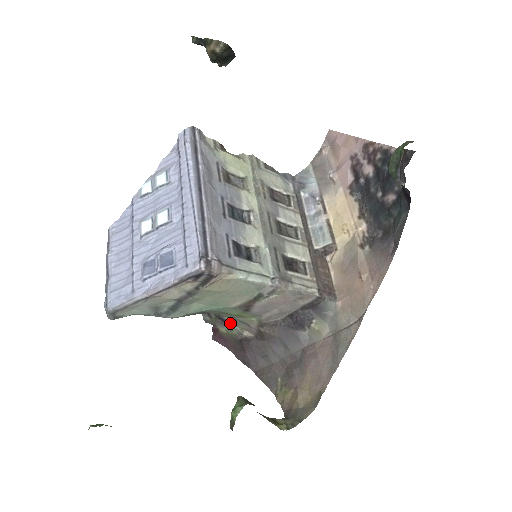
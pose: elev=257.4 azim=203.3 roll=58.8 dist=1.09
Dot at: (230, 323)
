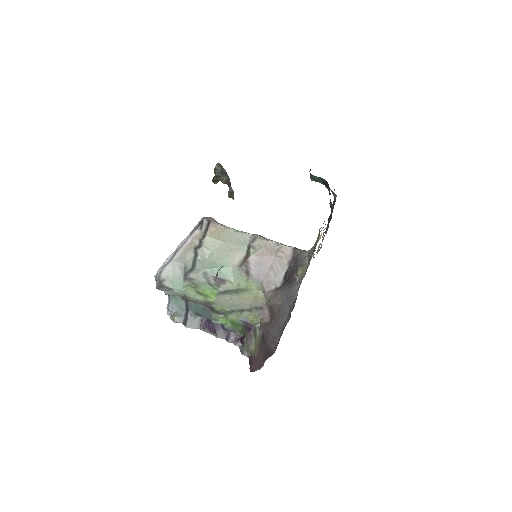
Dot at: (252, 324)
